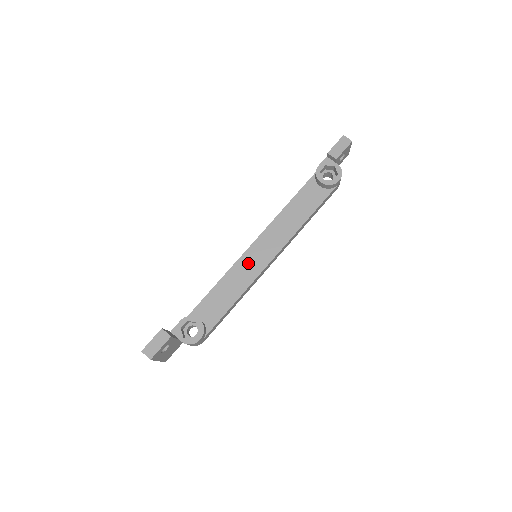
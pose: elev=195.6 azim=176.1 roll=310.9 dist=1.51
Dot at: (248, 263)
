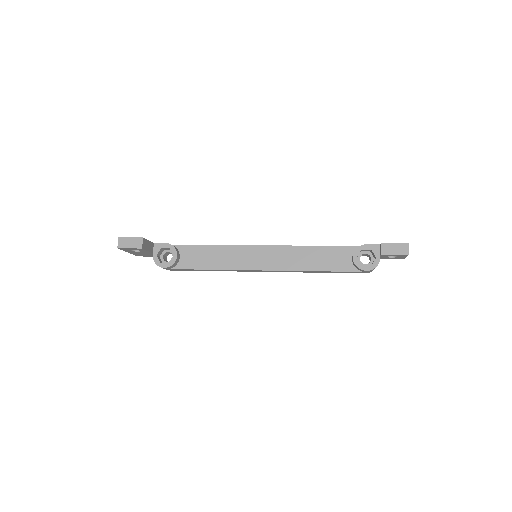
Dot at: (246, 255)
